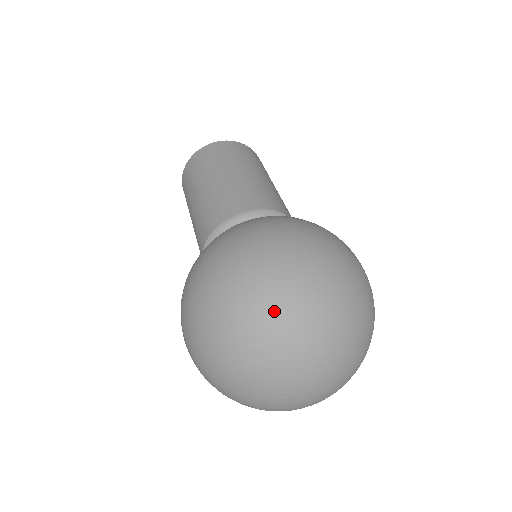
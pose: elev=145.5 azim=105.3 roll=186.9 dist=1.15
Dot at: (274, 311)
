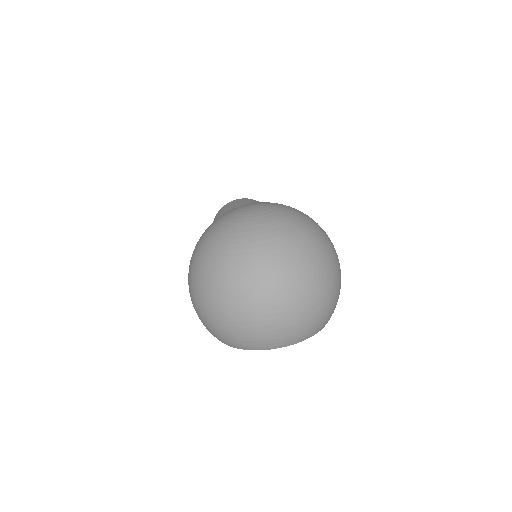
Dot at: (239, 241)
